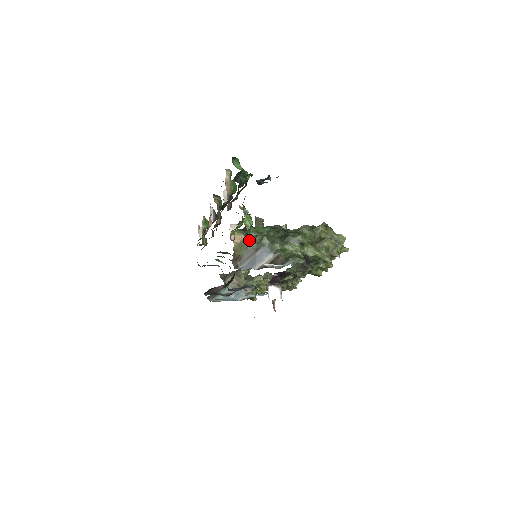
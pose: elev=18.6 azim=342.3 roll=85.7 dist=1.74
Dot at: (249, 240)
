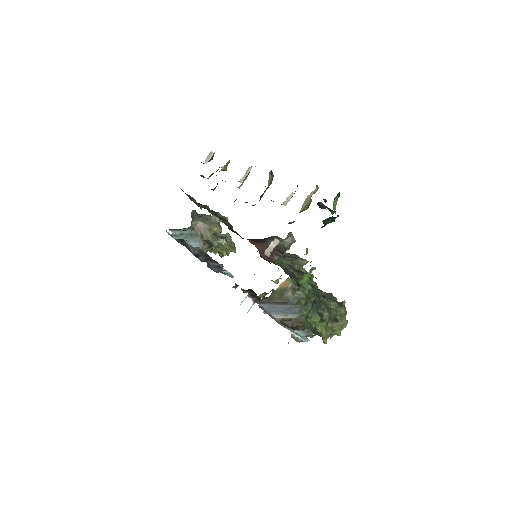
Dot at: (290, 289)
